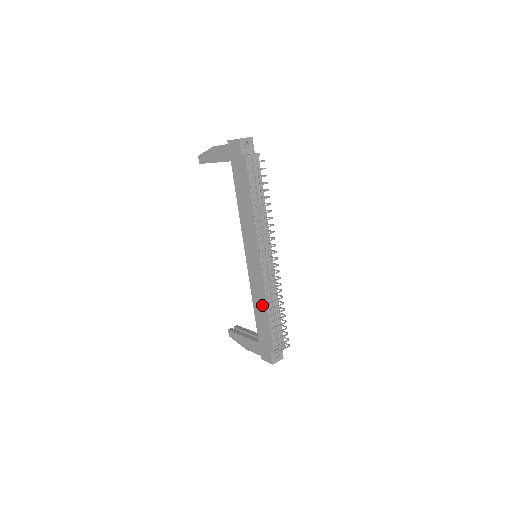
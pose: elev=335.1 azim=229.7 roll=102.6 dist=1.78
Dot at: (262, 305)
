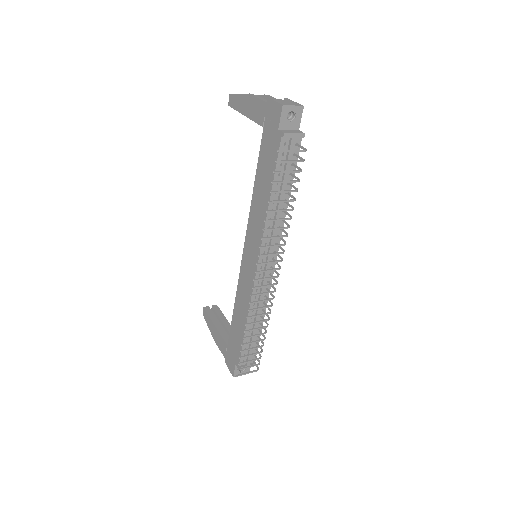
Dot at: (243, 315)
